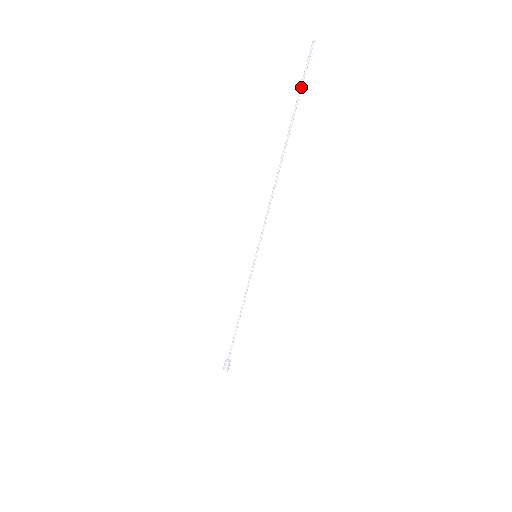
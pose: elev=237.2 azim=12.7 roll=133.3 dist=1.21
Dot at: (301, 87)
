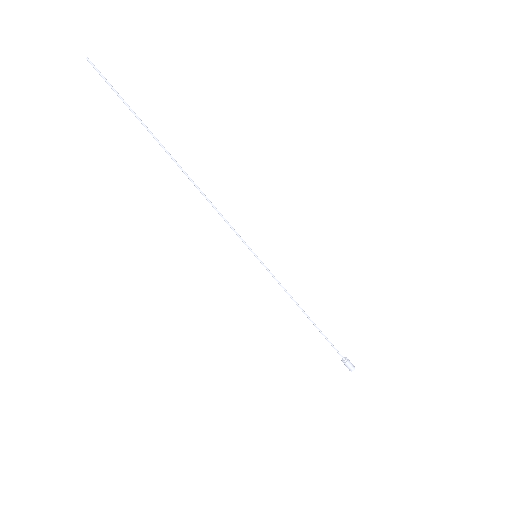
Dot at: (122, 99)
